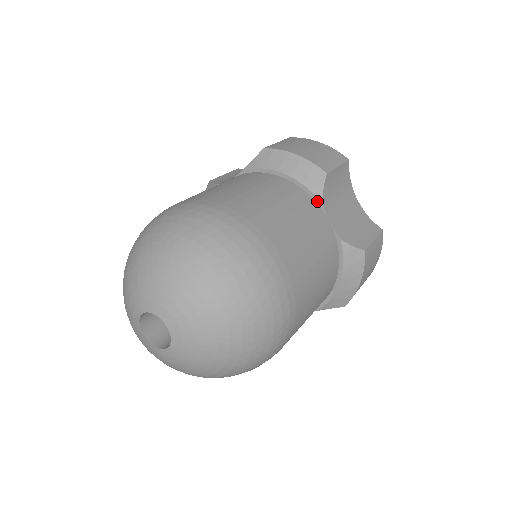
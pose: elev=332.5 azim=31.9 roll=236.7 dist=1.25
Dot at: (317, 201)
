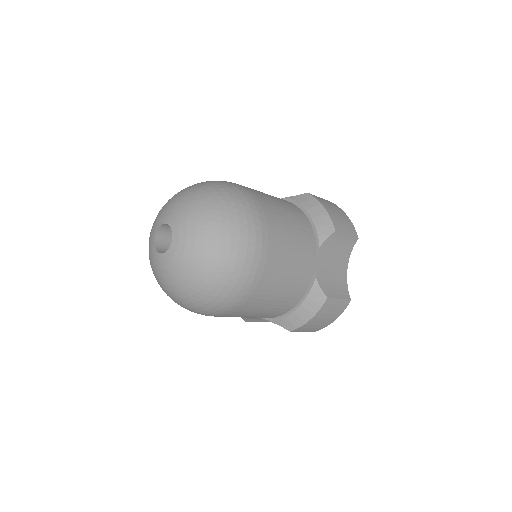
Dot at: occluded
